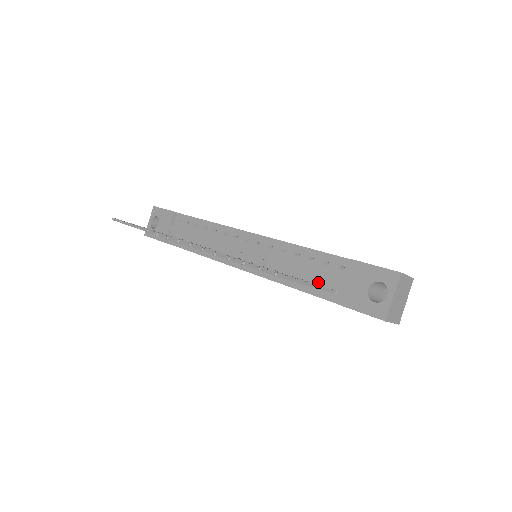
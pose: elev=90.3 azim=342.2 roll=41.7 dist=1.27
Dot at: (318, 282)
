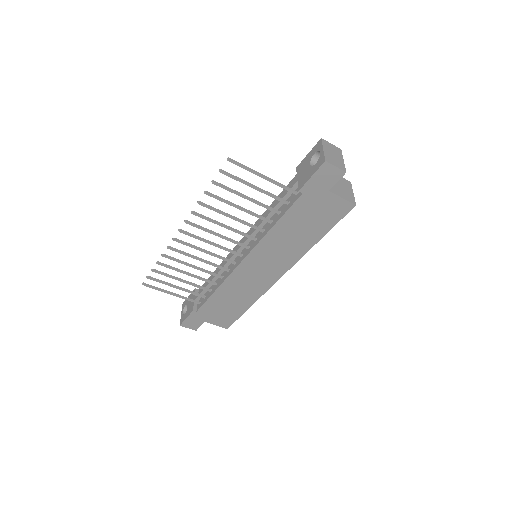
Dot at: (287, 202)
